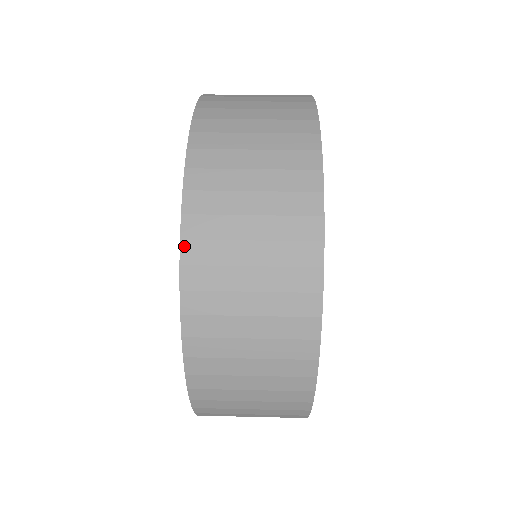
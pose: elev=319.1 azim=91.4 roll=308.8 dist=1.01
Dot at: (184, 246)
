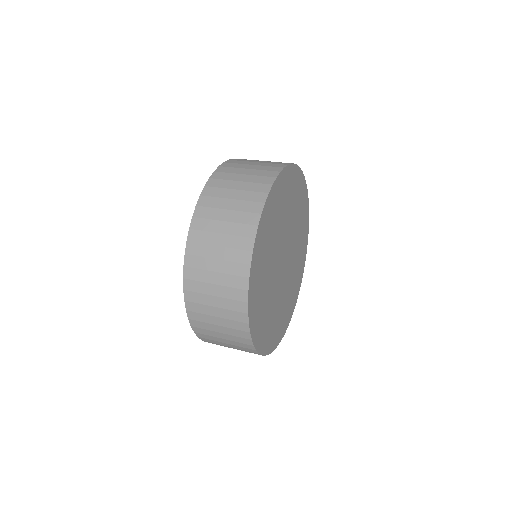
Dot at: (185, 270)
